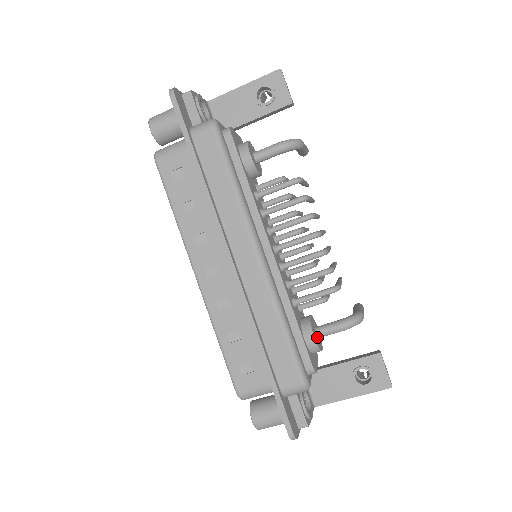
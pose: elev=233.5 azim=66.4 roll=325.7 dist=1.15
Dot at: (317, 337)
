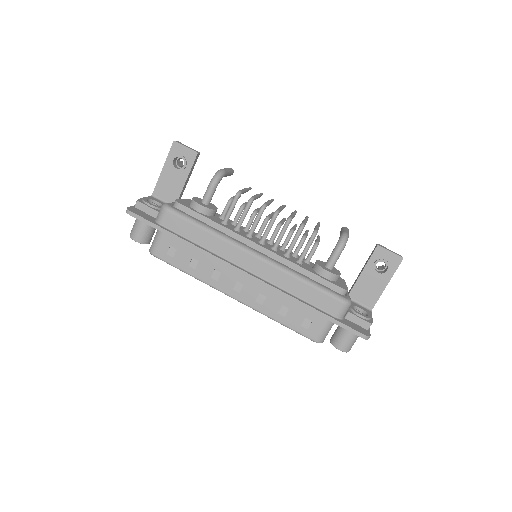
Dot at: (331, 270)
